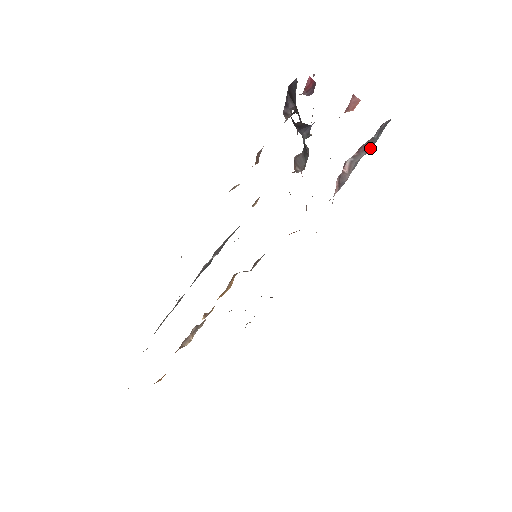
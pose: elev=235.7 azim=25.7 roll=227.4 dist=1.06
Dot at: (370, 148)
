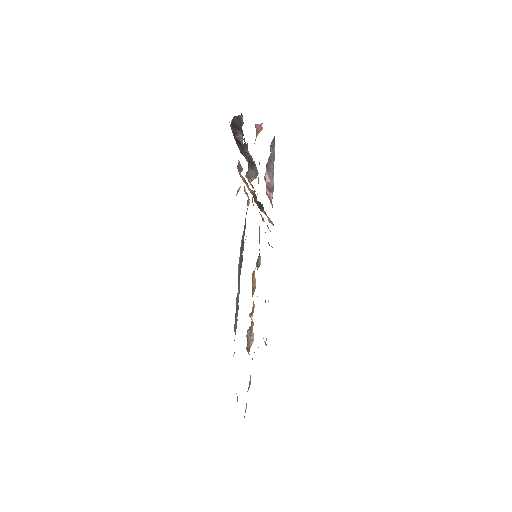
Dot at: (273, 160)
